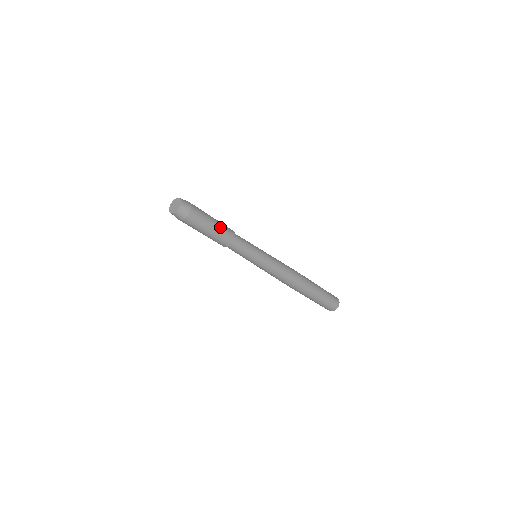
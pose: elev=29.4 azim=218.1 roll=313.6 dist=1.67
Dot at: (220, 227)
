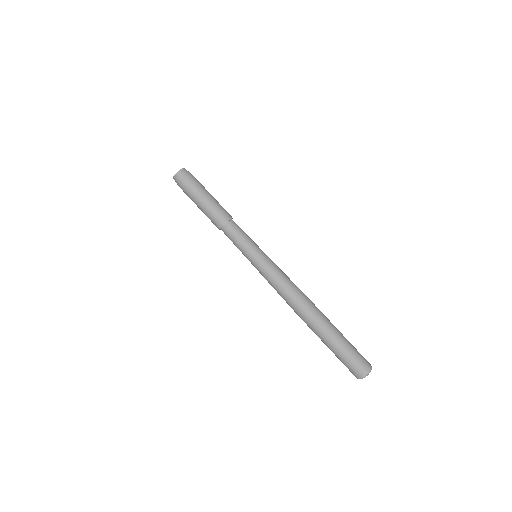
Dot at: (215, 203)
